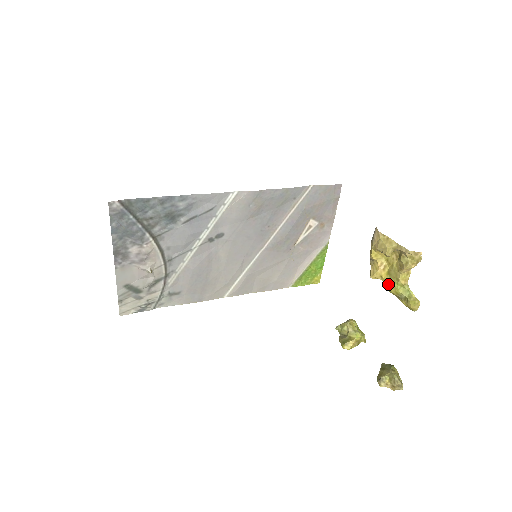
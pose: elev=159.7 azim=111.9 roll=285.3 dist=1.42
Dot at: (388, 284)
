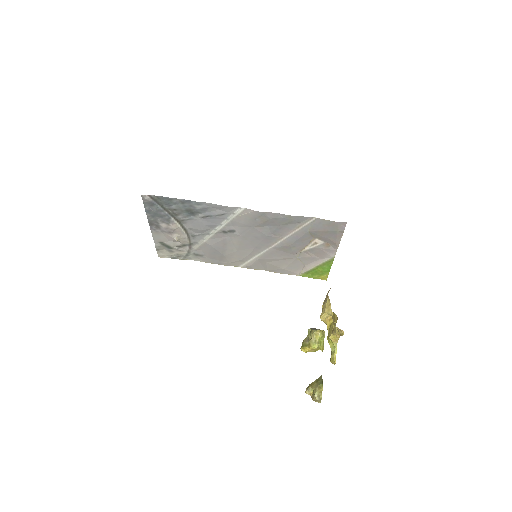
Dot at: (328, 333)
